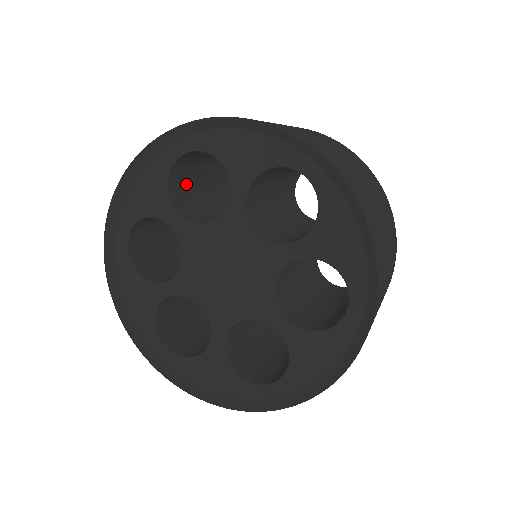
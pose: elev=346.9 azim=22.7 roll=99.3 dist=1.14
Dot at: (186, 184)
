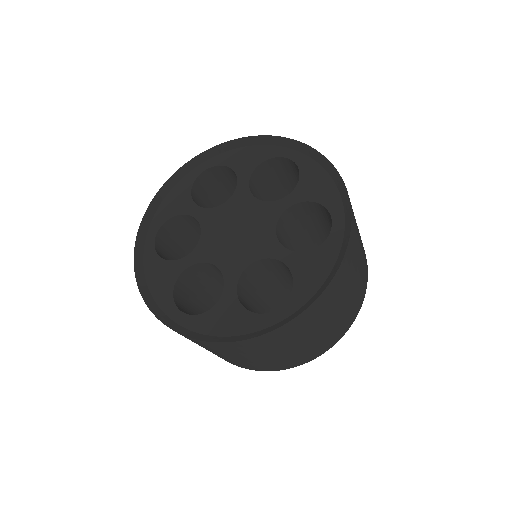
Dot at: (268, 179)
